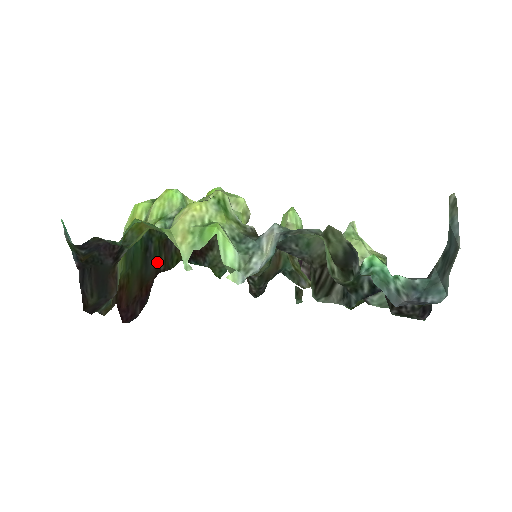
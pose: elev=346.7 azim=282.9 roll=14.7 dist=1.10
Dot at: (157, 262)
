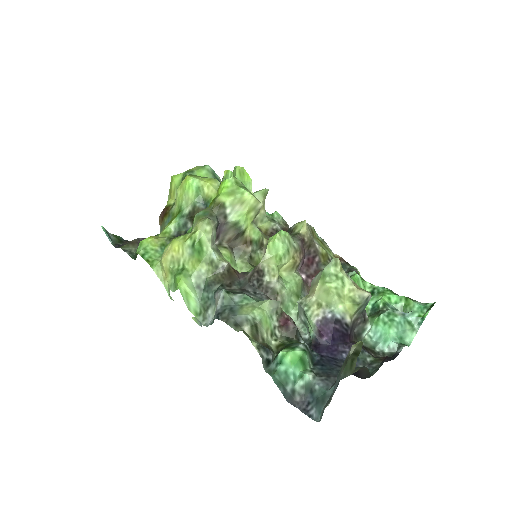
Dot at: occluded
